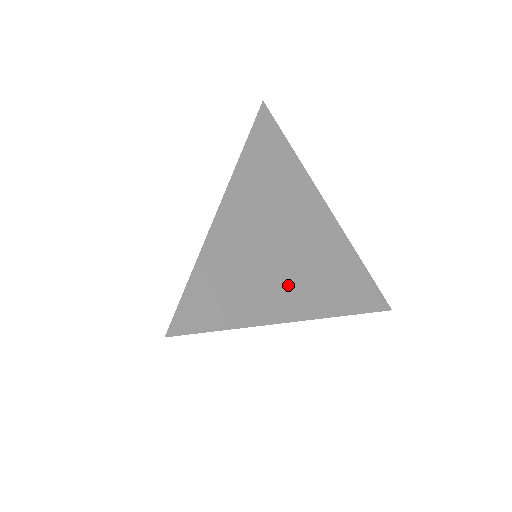
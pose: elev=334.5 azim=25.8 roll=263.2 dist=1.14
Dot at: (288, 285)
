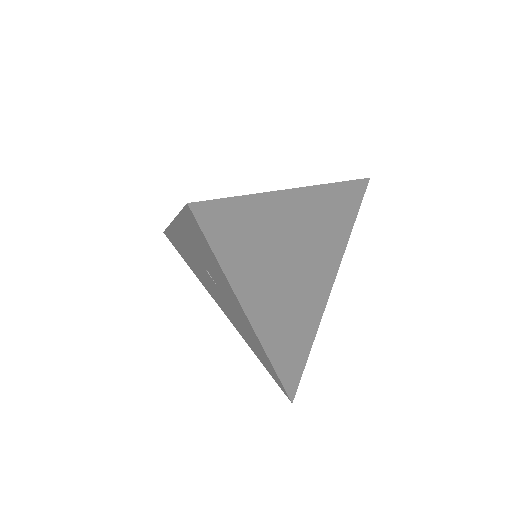
Dot at: (271, 292)
